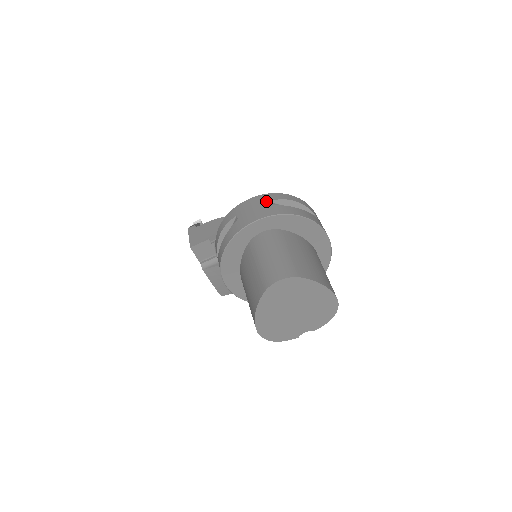
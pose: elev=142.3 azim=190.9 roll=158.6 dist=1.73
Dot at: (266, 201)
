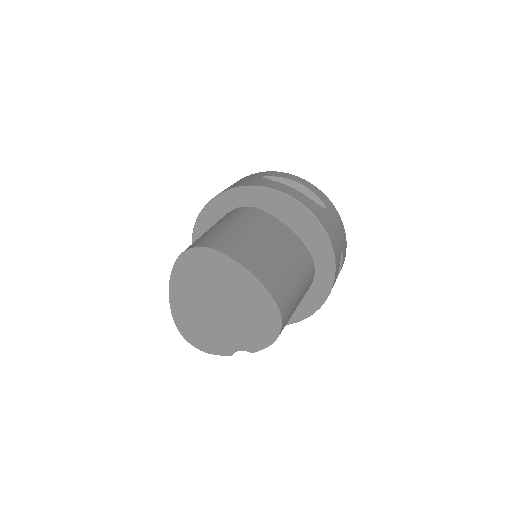
Dot at: (261, 176)
